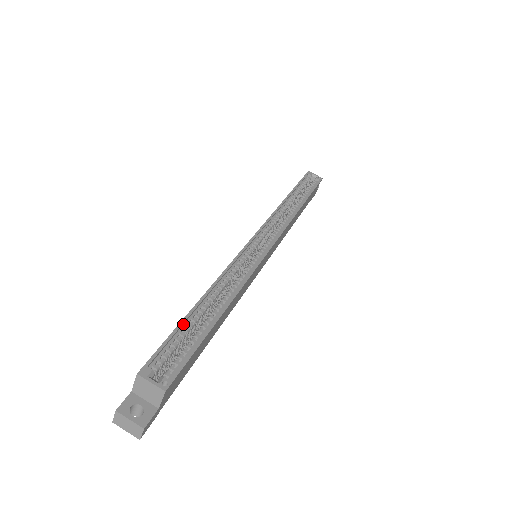
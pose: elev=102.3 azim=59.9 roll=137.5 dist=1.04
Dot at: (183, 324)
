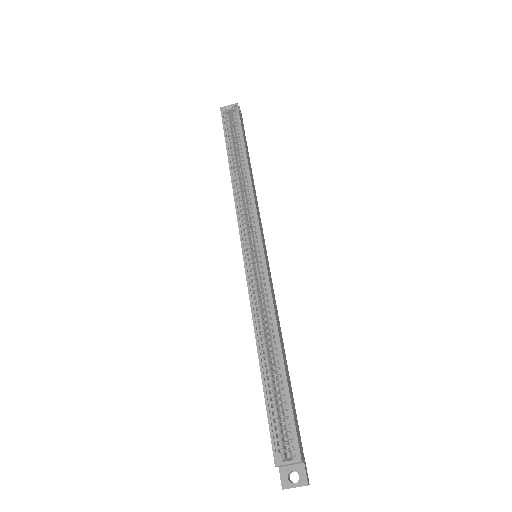
Dot at: (266, 394)
